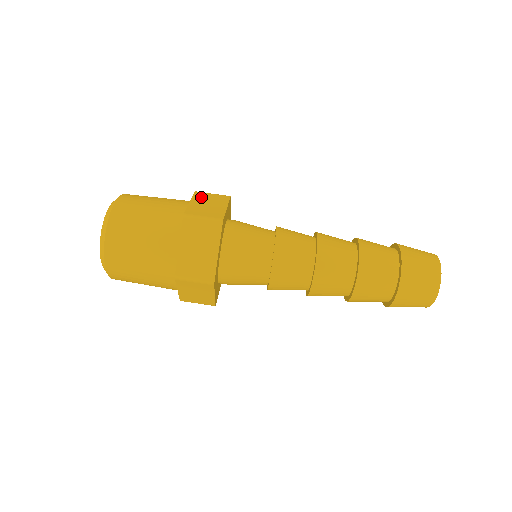
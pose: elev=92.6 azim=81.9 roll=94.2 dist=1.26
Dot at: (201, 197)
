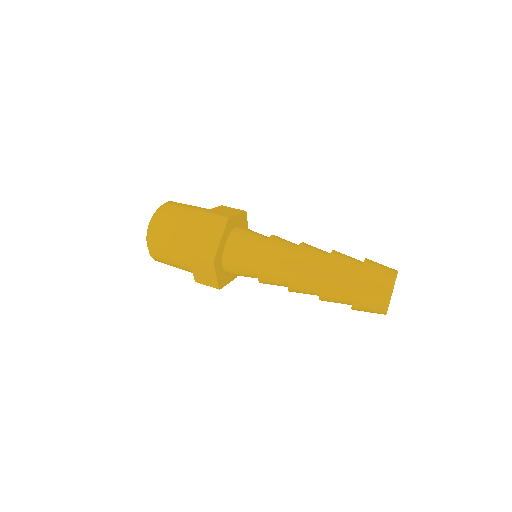
Dot at: occluded
